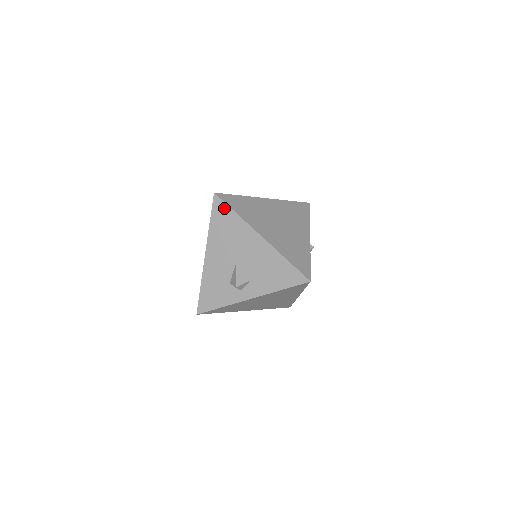
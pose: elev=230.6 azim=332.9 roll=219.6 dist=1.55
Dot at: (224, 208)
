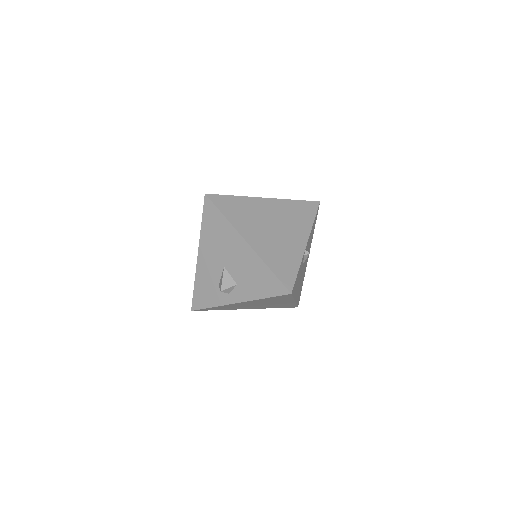
Dot at: (214, 210)
